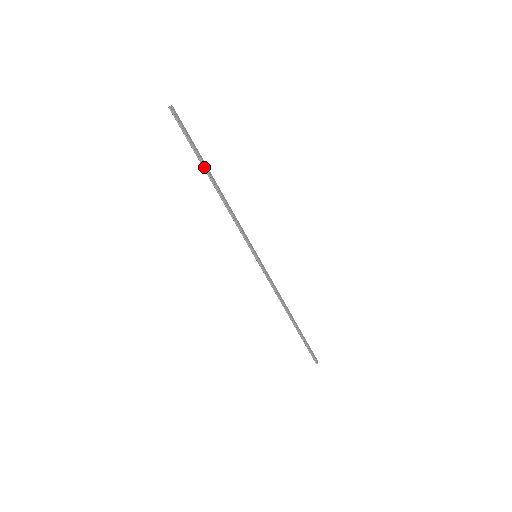
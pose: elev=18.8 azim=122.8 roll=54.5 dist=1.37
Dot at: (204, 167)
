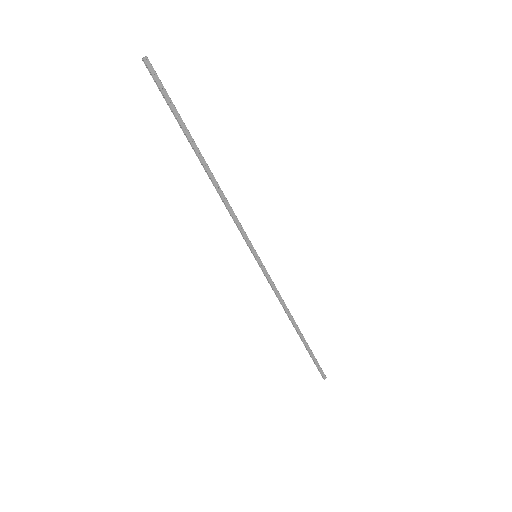
Dot at: (190, 142)
